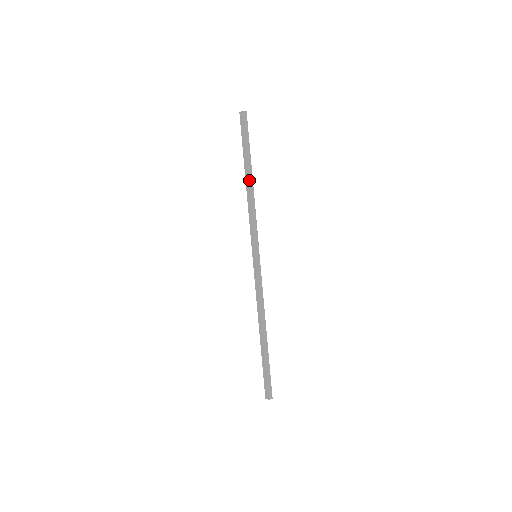
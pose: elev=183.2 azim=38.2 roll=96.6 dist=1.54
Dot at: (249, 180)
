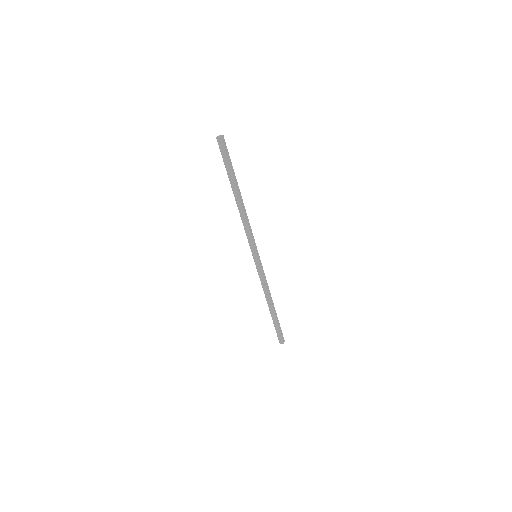
Dot at: (240, 199)
